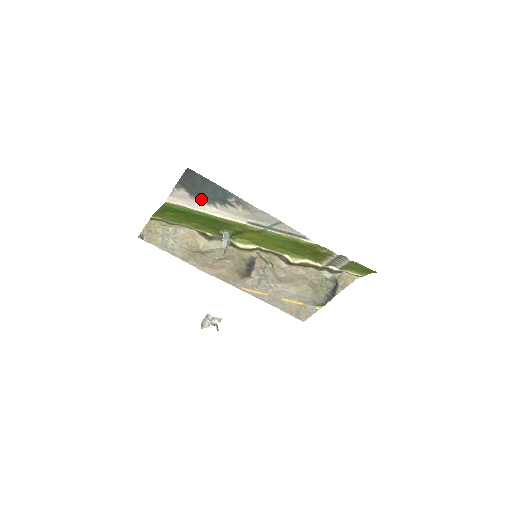
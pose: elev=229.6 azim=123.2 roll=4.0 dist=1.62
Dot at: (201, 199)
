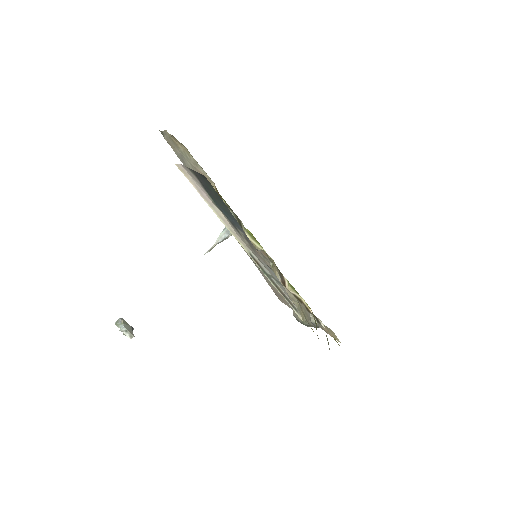
Dot at: (212, 199)
